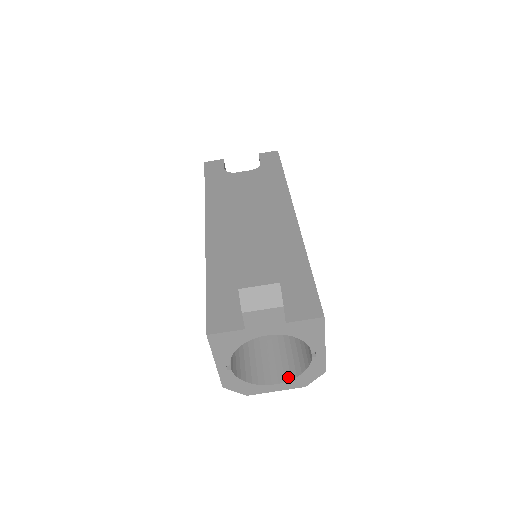
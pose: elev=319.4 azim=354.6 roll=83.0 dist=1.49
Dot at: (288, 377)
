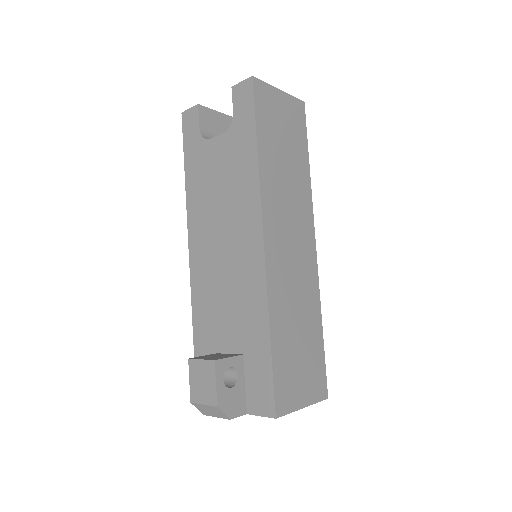
Dot at: occluded
